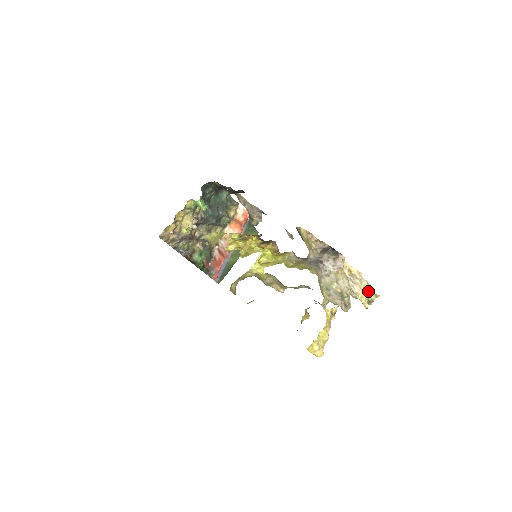
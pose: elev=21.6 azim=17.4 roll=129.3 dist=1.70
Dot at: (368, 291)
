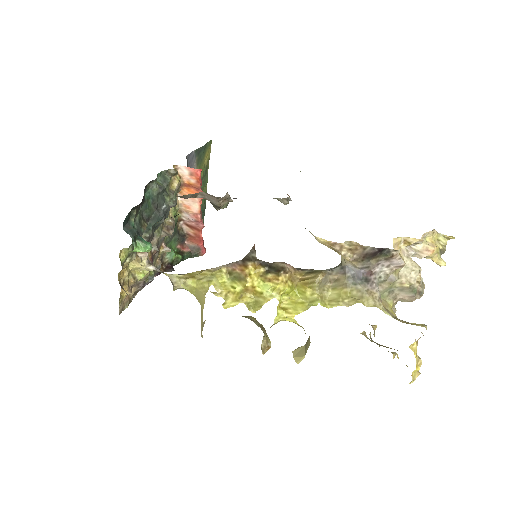
Dot at: (435, 238)
